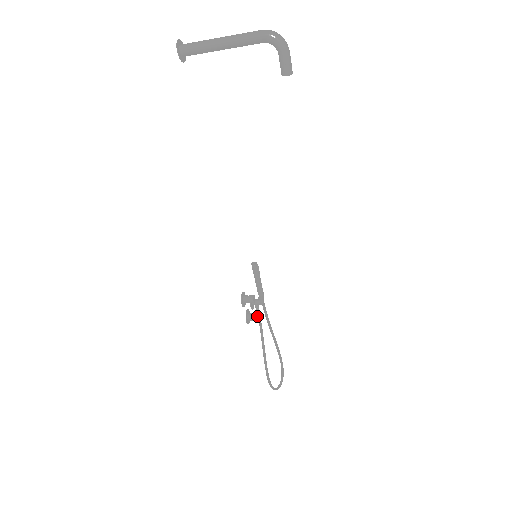
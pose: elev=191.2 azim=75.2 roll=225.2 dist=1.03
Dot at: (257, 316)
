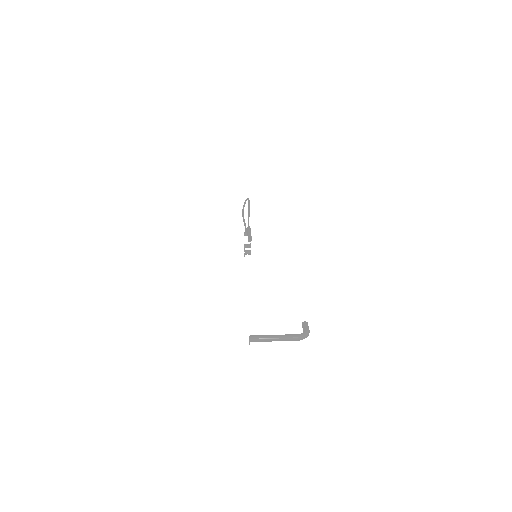
Dot at: occluded
